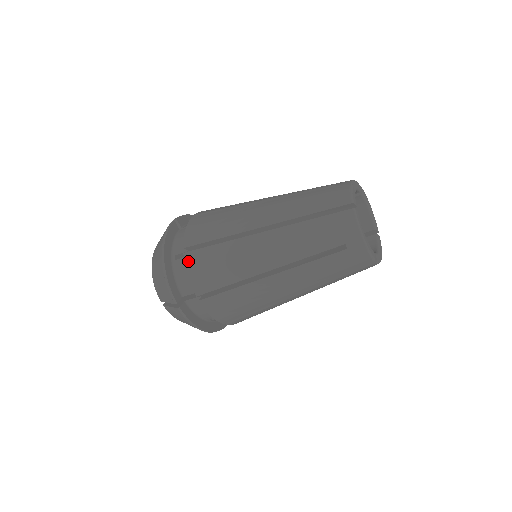
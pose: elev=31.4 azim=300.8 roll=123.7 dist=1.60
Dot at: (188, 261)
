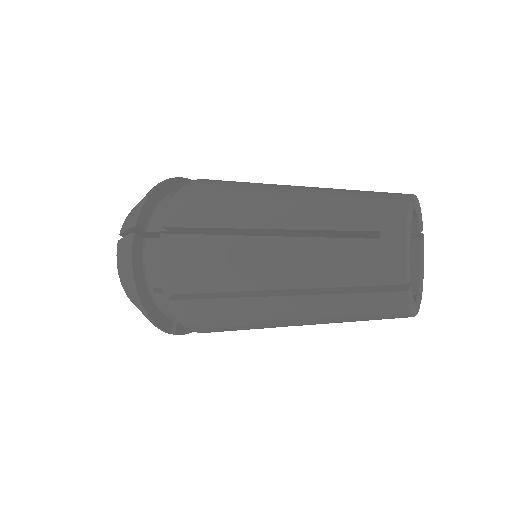
Dot at: (176, 310)
